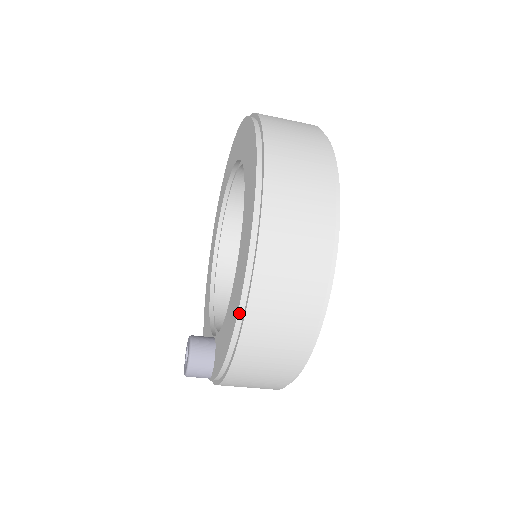
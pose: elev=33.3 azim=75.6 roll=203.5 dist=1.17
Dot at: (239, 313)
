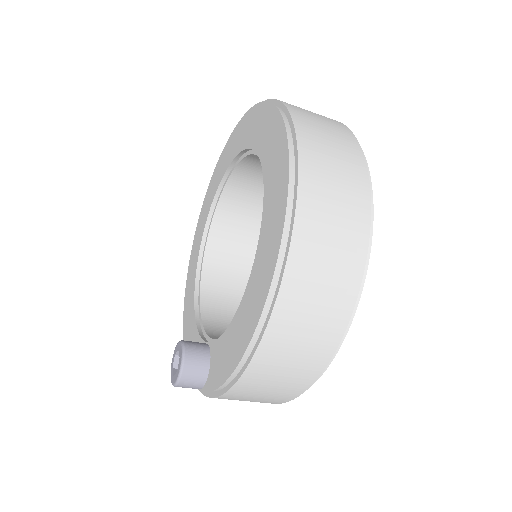
Dot at: (259, 324)
